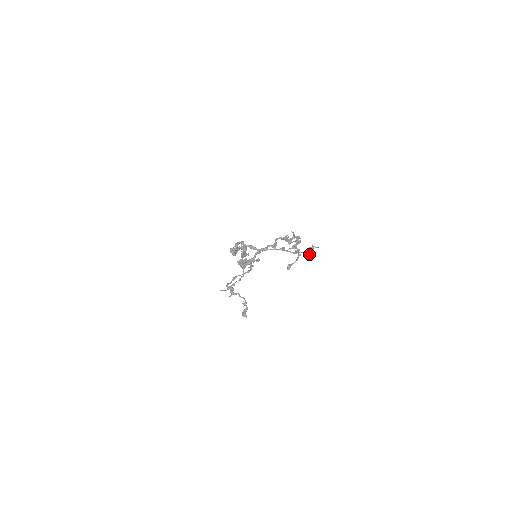
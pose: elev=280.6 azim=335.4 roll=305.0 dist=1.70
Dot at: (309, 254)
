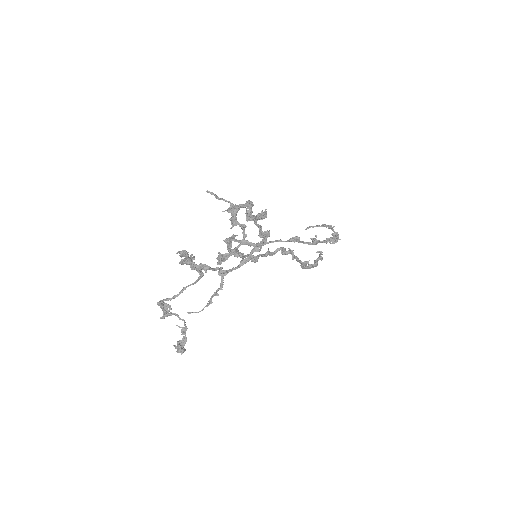
Dot at: (333, 242)
